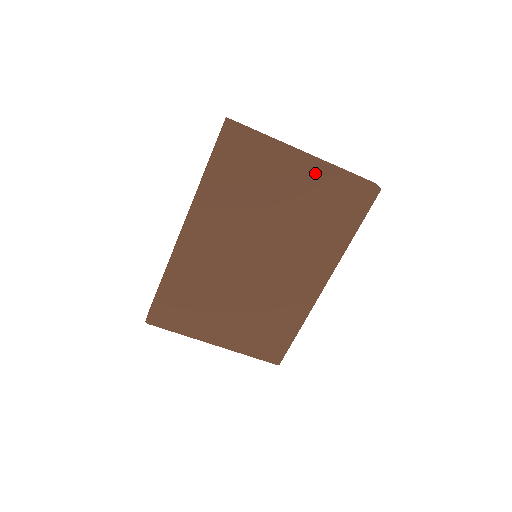
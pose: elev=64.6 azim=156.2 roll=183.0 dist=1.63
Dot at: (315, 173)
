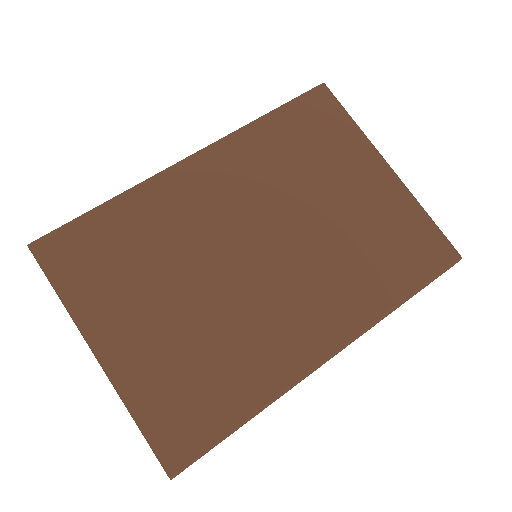
Dot at: (391, 189)
